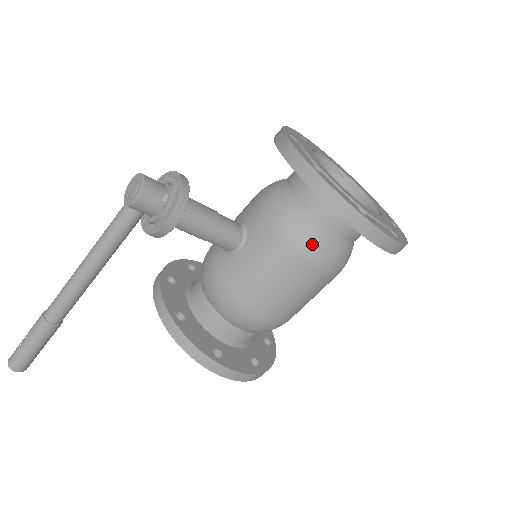
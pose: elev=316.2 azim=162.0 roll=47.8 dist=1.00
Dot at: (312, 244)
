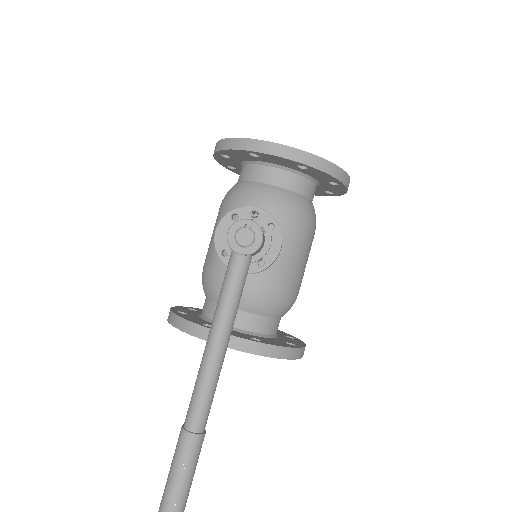
Dot at: (312, 215)
